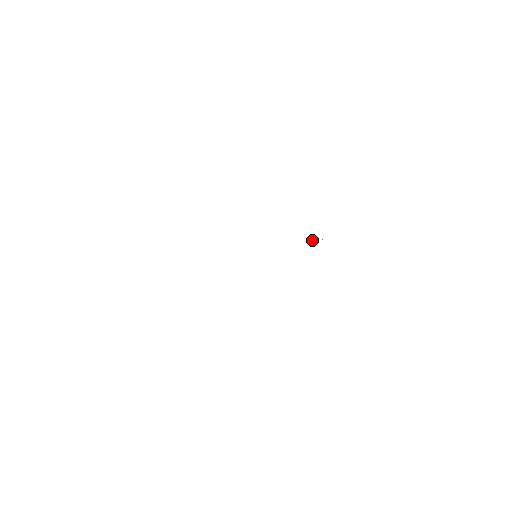
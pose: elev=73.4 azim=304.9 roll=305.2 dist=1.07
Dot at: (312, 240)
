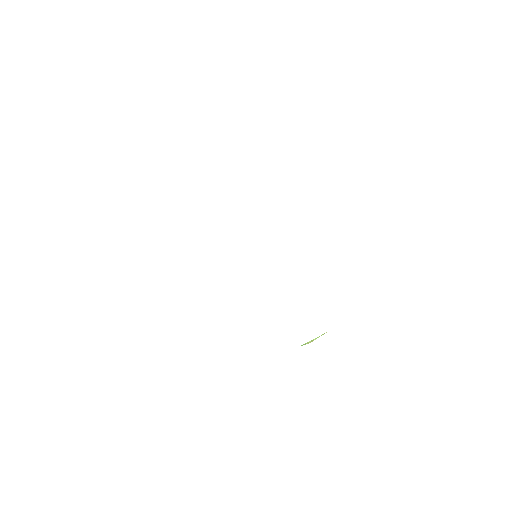
Dot at: occluded
